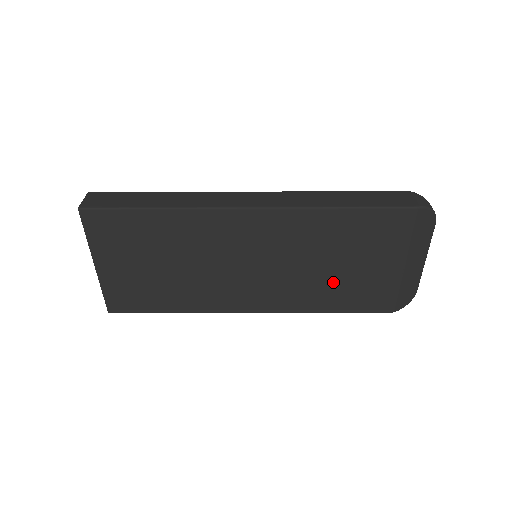
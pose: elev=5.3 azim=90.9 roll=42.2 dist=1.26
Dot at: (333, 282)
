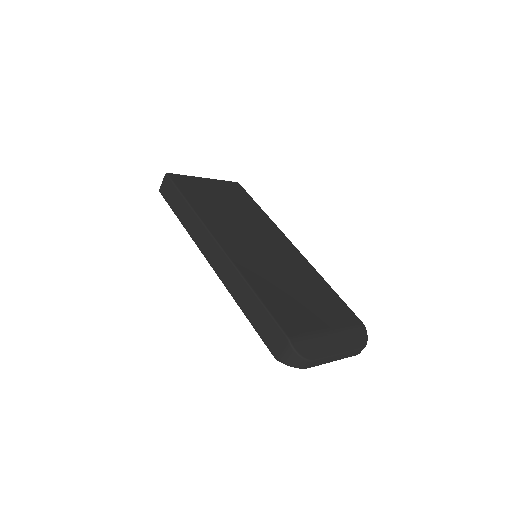
Dot at: occluded
